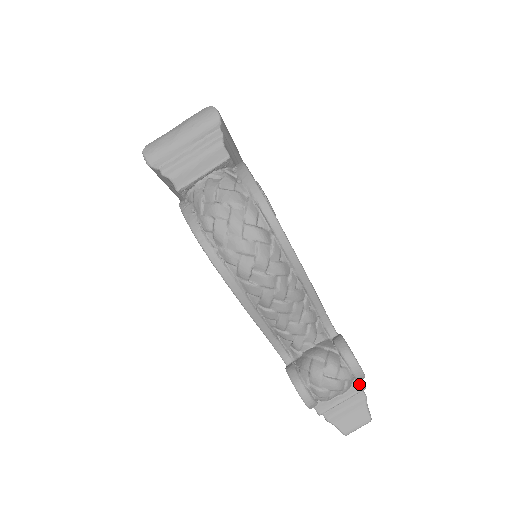
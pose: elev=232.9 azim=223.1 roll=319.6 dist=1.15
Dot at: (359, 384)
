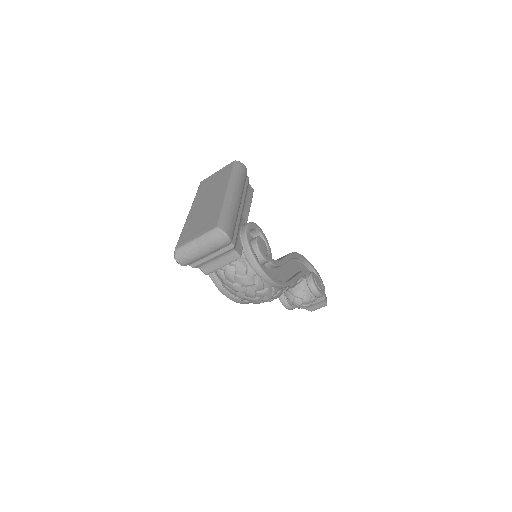
Dot at: occluded
